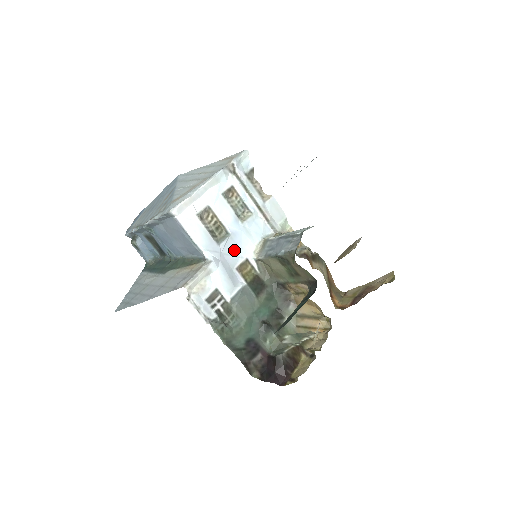
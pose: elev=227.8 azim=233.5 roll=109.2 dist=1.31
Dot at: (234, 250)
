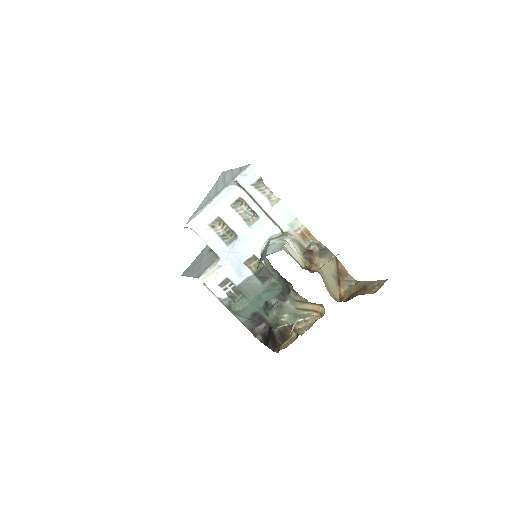
Dot at: (242, 249)
